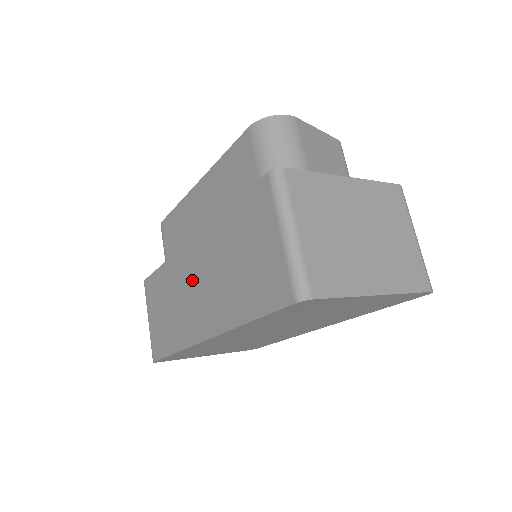
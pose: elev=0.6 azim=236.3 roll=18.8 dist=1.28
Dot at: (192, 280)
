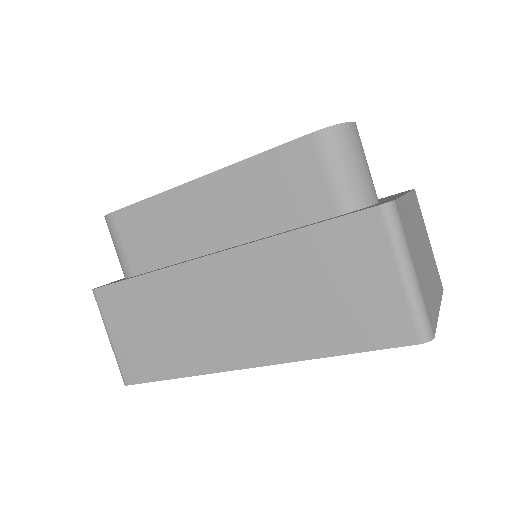
Dot at: (218, 301)
